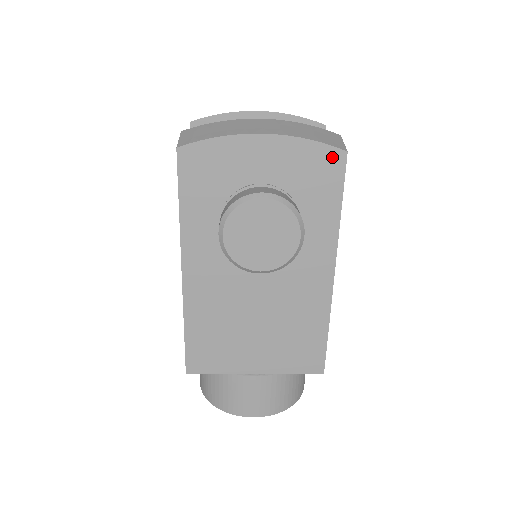
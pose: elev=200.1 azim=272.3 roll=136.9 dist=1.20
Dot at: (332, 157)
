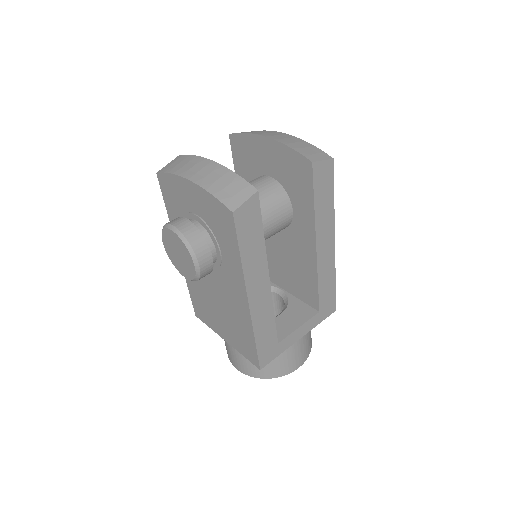
Dot at: (225, 213)
